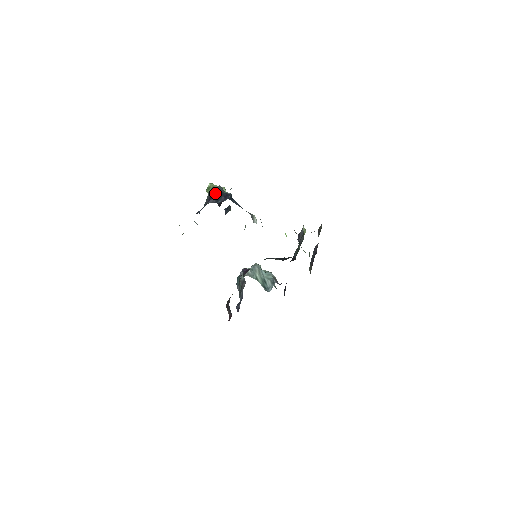
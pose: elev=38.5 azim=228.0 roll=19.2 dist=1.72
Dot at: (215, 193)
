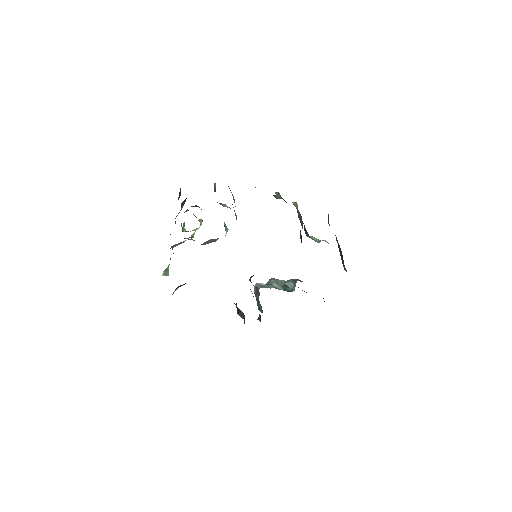
Dot at: occluded
